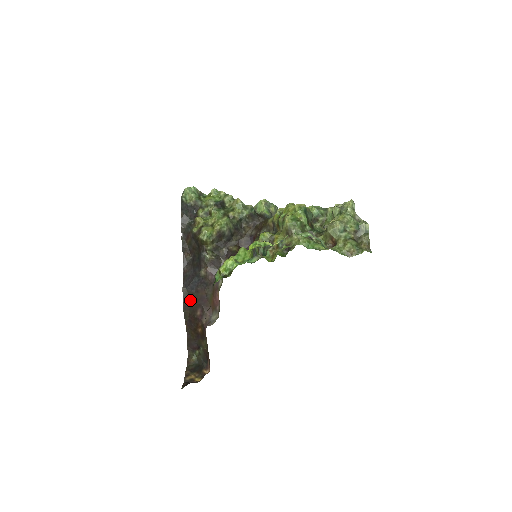
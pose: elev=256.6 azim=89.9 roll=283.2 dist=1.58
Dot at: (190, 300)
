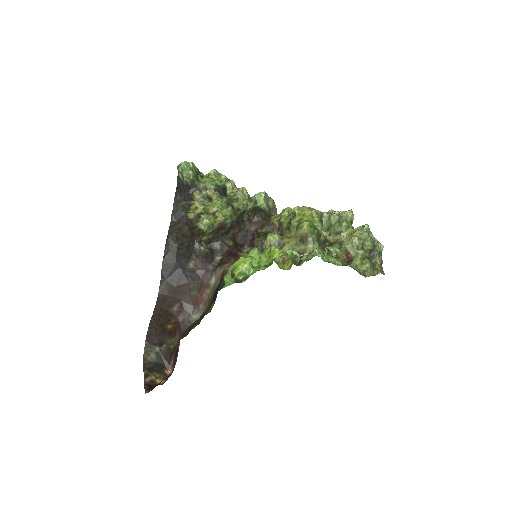
Dot at: (168, 293)
